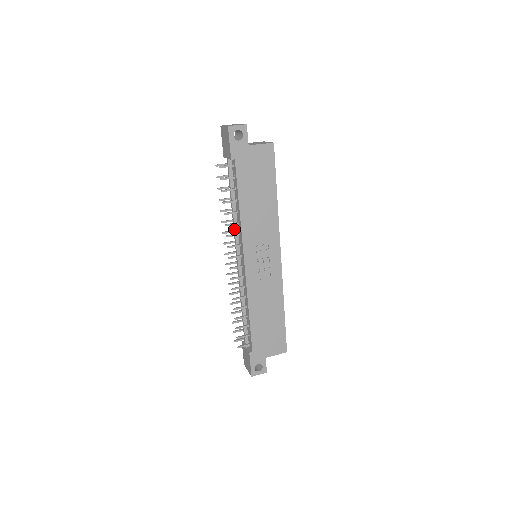
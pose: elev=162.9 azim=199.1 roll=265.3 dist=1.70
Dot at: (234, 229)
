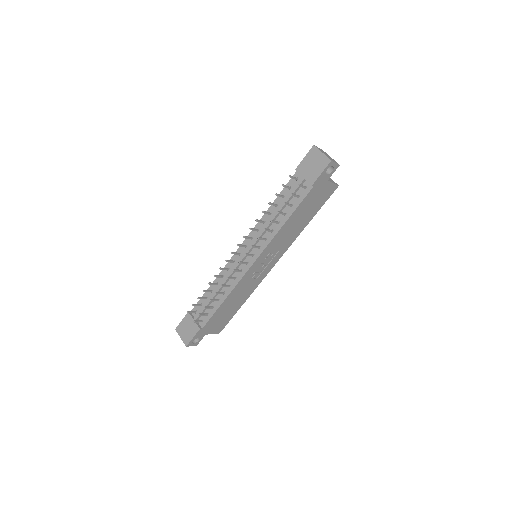
Dot at: (263, 232)
